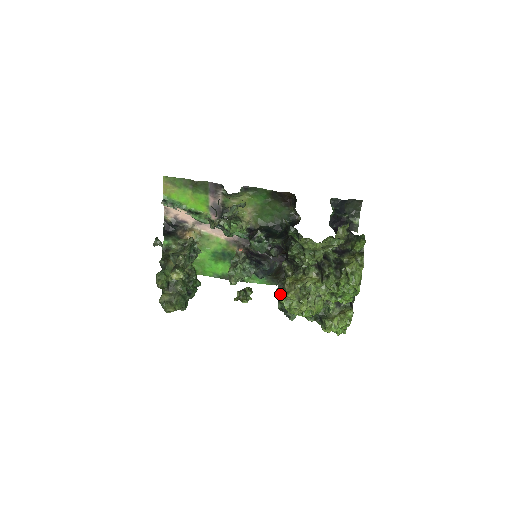
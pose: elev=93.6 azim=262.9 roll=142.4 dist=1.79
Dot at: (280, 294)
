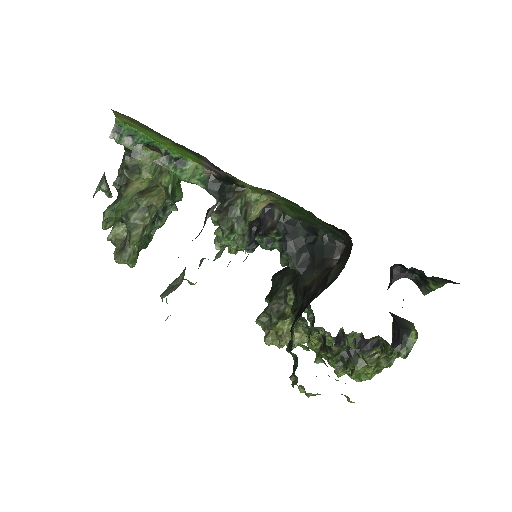
Dot at: (262, 325)
